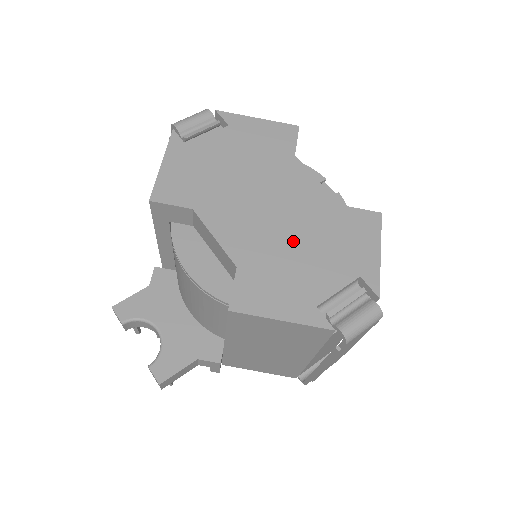
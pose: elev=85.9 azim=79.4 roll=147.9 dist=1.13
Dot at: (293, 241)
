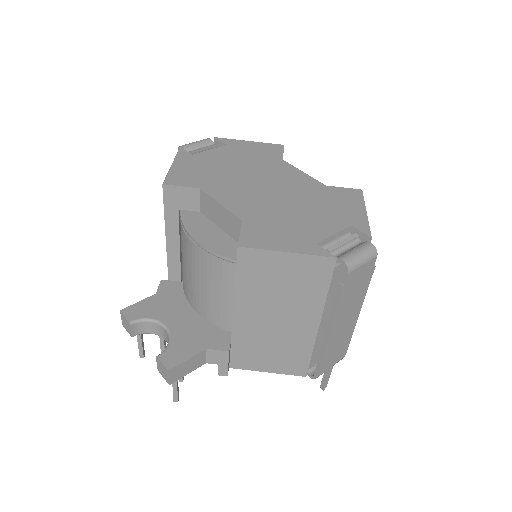
Dot at: (289, 205)
